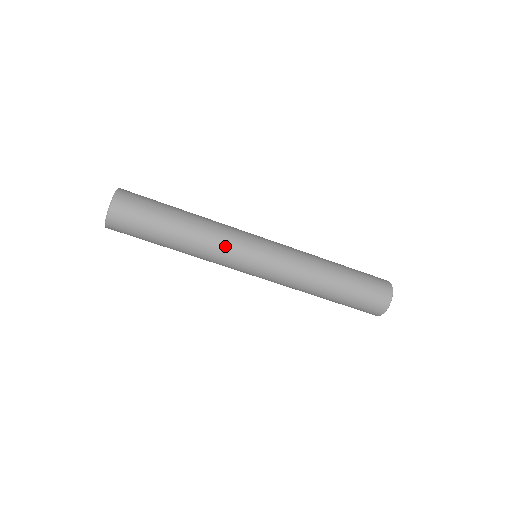
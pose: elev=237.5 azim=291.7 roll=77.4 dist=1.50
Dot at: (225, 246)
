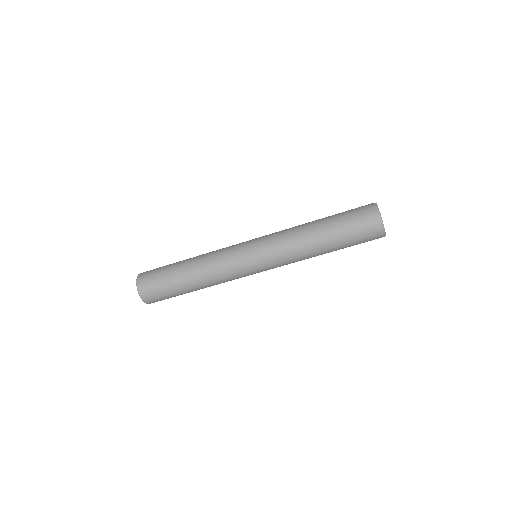
Dot at: (225, 270)
